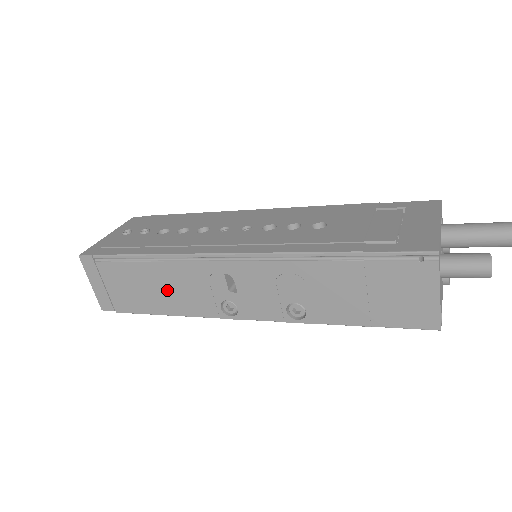
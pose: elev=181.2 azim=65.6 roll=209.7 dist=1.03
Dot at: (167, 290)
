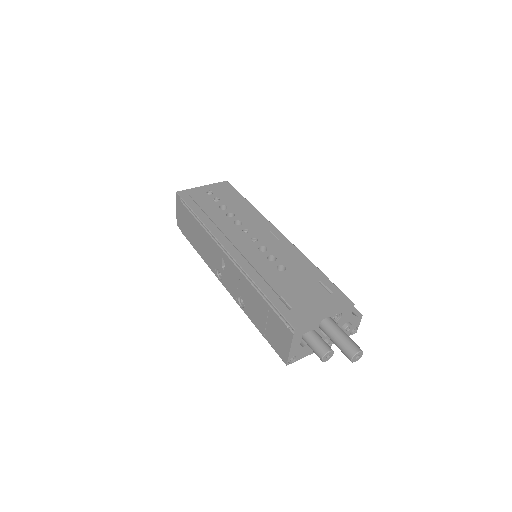
Dot at: (201, 242)
